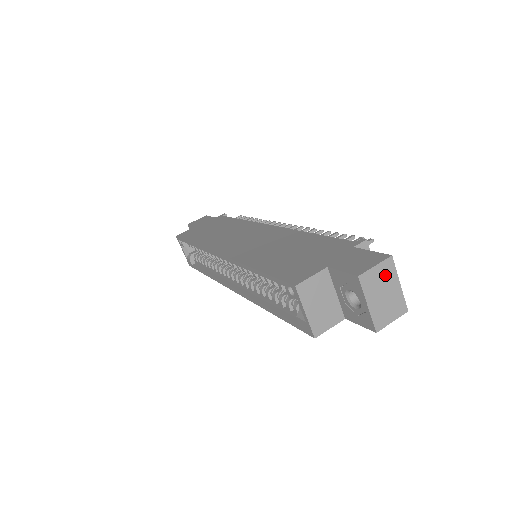
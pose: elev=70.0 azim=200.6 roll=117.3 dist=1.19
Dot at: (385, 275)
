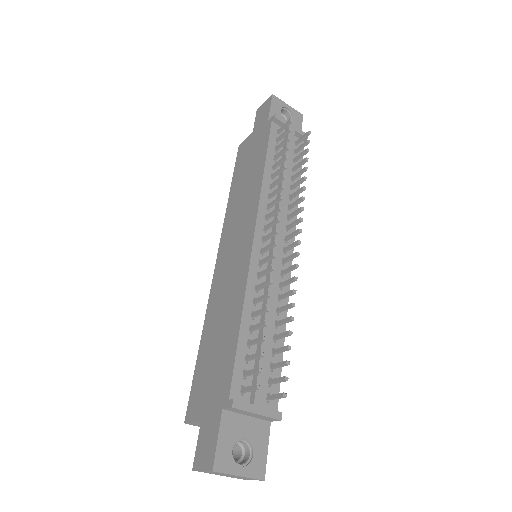
Dot at: (218, 473)
